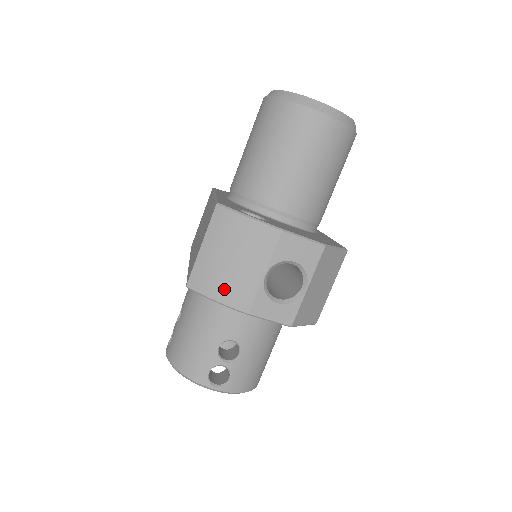
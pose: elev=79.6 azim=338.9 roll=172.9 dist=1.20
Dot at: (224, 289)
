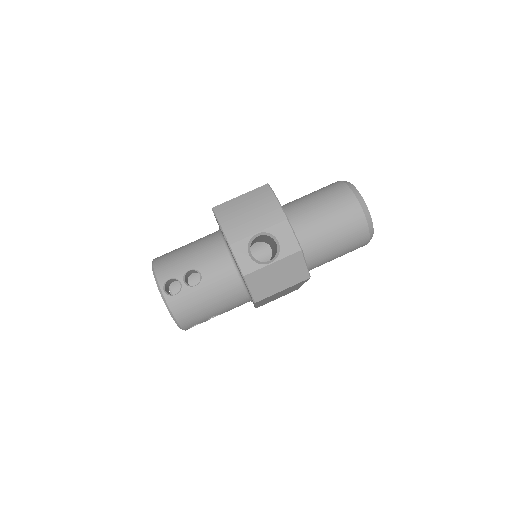
Dot at: (230, 222)
